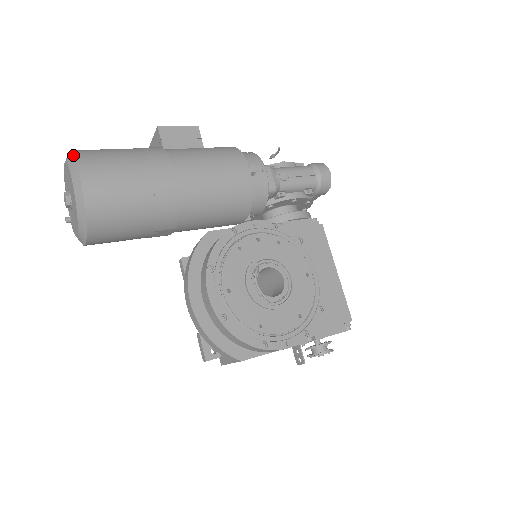
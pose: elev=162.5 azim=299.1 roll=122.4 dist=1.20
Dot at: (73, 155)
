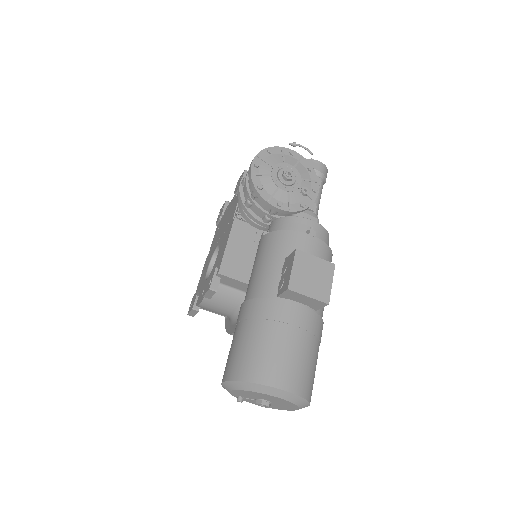
Dot at: (309, 403)
